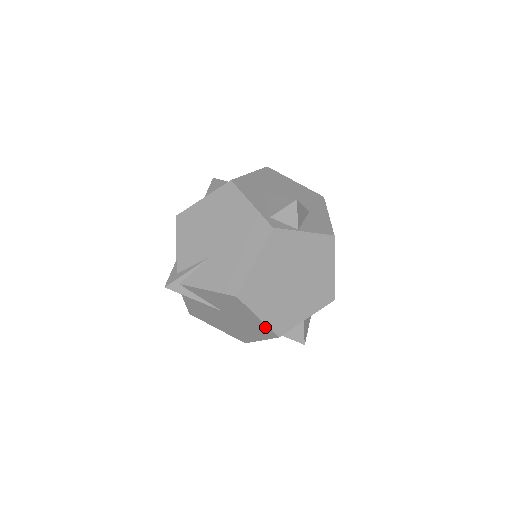
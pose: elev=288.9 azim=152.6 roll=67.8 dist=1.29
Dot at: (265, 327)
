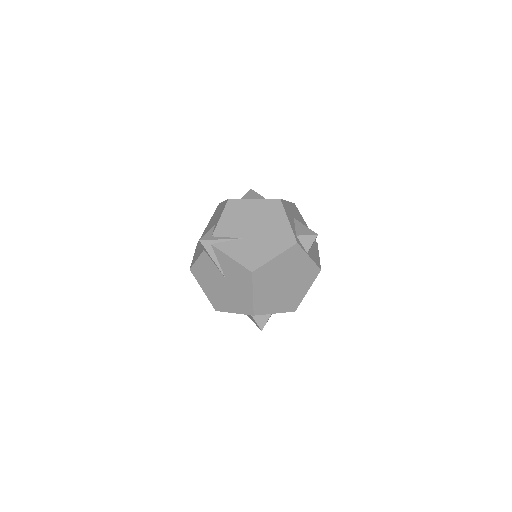
Dot at: (250, 303)
